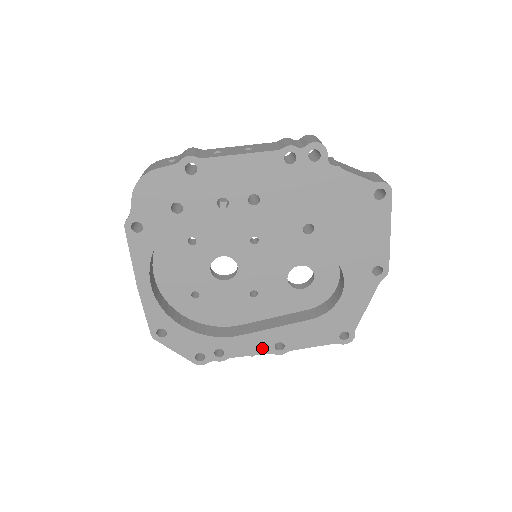
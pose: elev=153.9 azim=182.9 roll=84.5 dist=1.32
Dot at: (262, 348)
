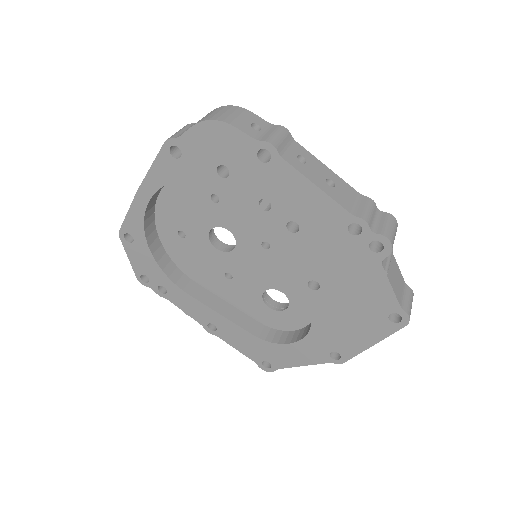
Dot at: (198, 316)
